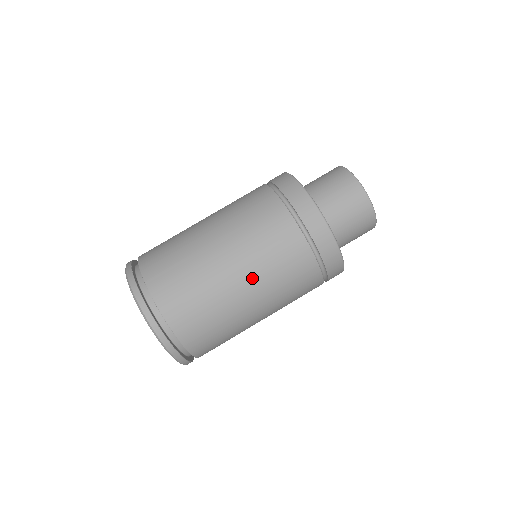
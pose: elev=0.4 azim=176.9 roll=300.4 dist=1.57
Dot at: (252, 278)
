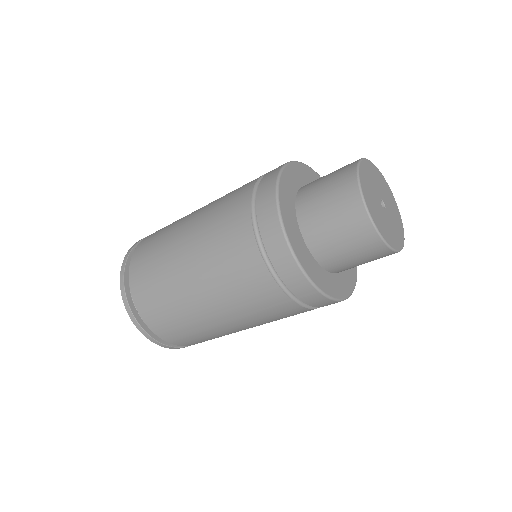
Dot at: (199, 270)
